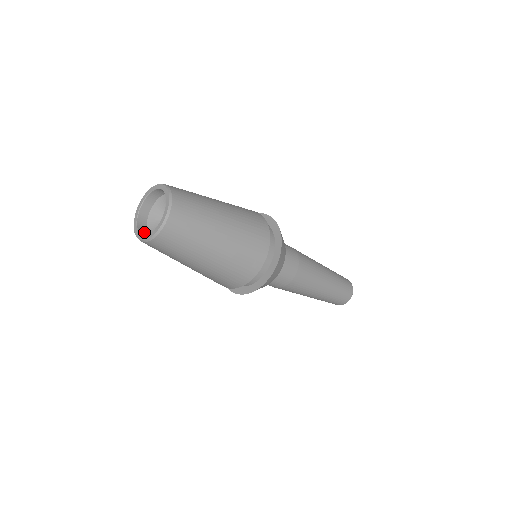
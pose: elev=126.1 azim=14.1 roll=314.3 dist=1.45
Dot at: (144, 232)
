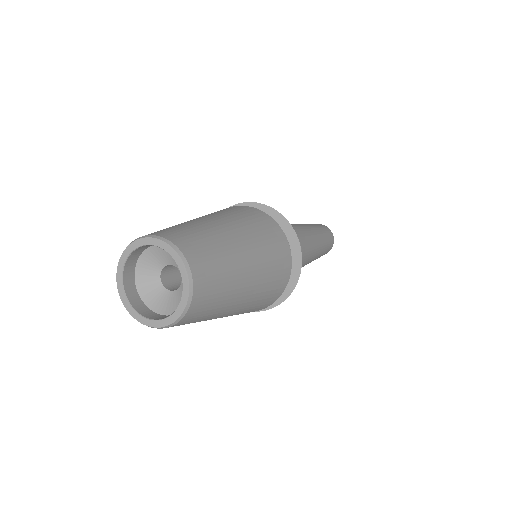
Dot at: (158, 316)
